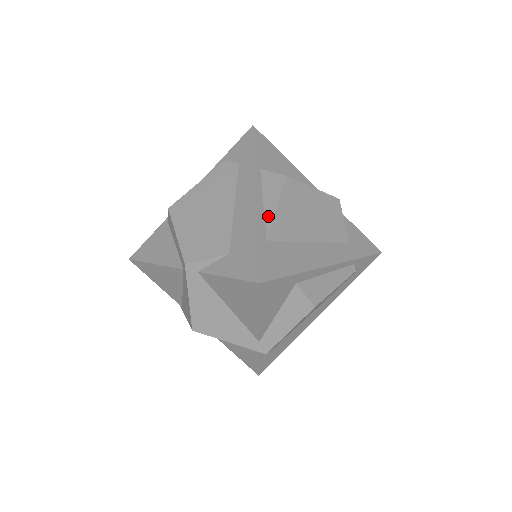
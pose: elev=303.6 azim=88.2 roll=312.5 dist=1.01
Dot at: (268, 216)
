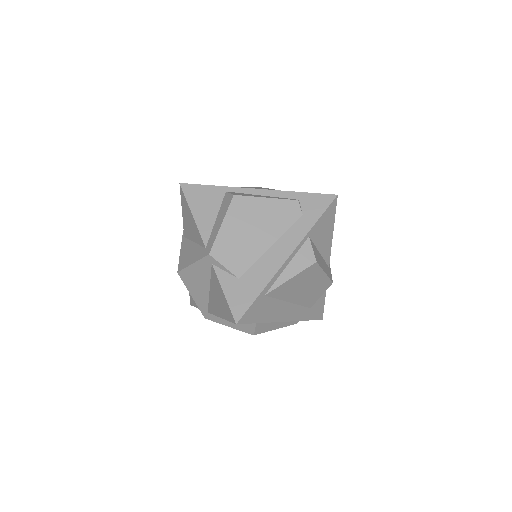
Dot at: (281, 279)
